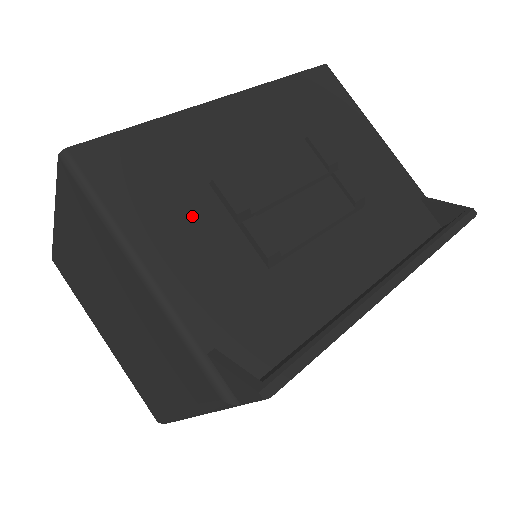
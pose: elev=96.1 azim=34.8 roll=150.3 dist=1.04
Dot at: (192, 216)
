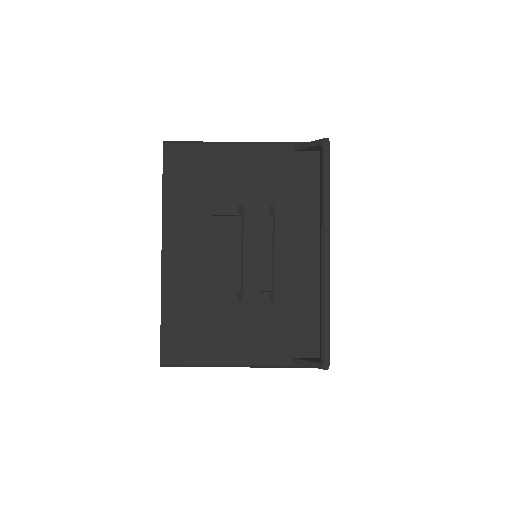
Dot at: (225, 324)
